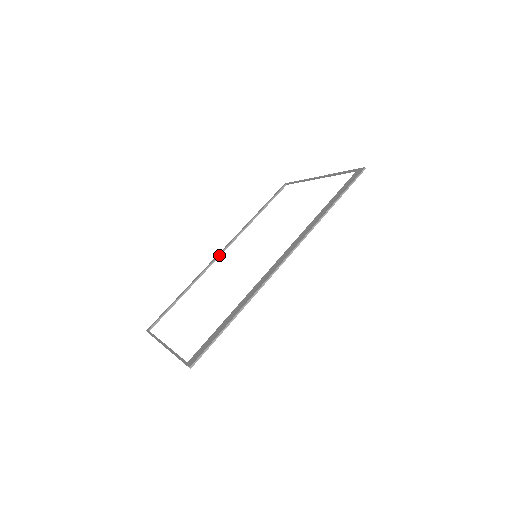
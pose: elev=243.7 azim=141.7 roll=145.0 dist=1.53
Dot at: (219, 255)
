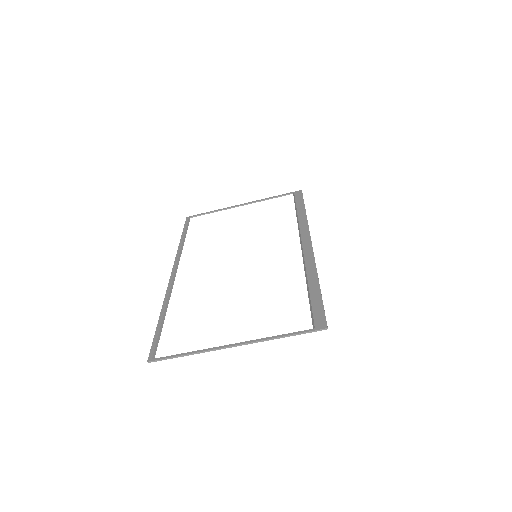
Dot at: (174, 276)
